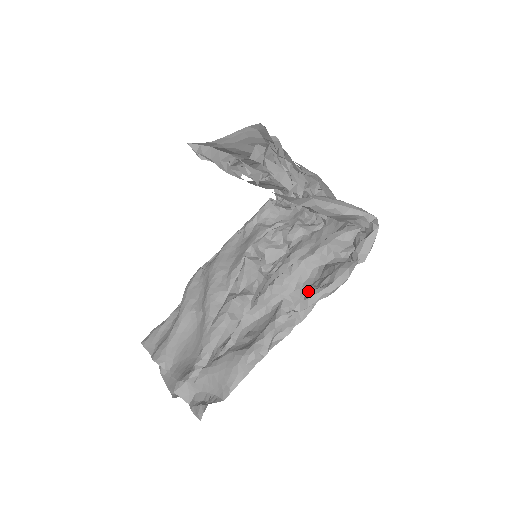
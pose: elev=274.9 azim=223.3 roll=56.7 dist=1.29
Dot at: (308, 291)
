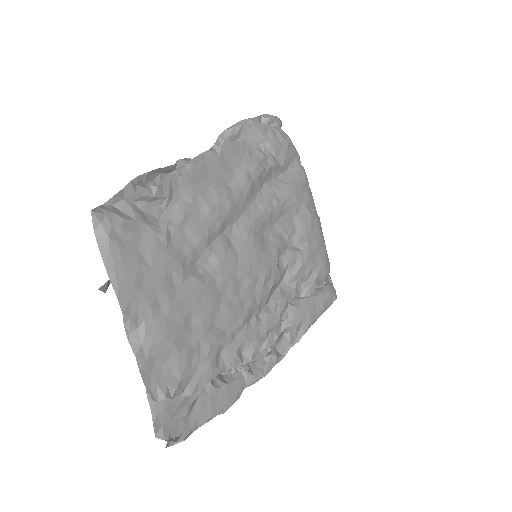
Dot at: occluded
